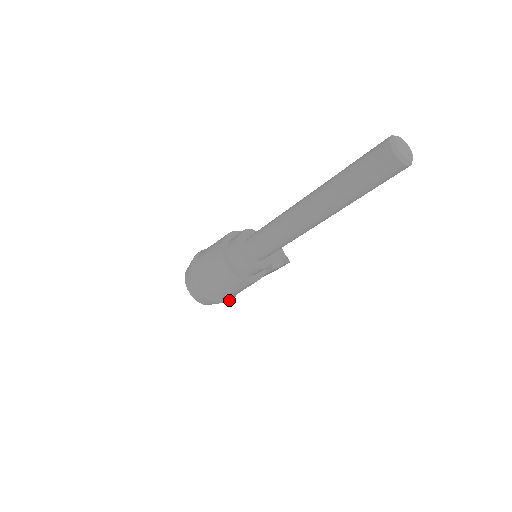
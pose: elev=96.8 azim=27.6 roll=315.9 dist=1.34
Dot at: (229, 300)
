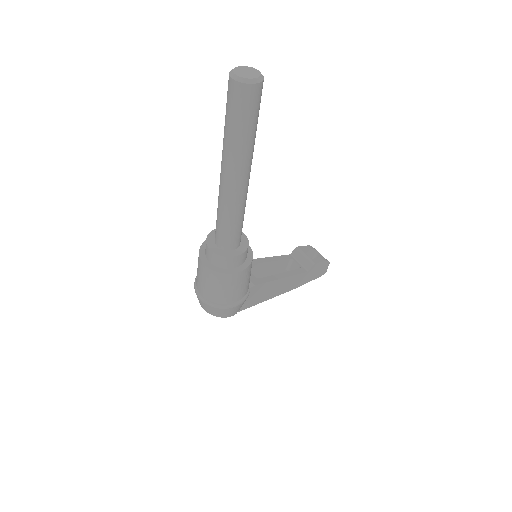
Dot at: (237, 303)
